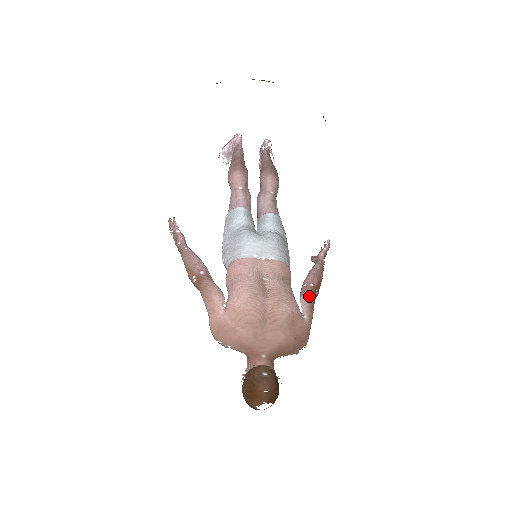
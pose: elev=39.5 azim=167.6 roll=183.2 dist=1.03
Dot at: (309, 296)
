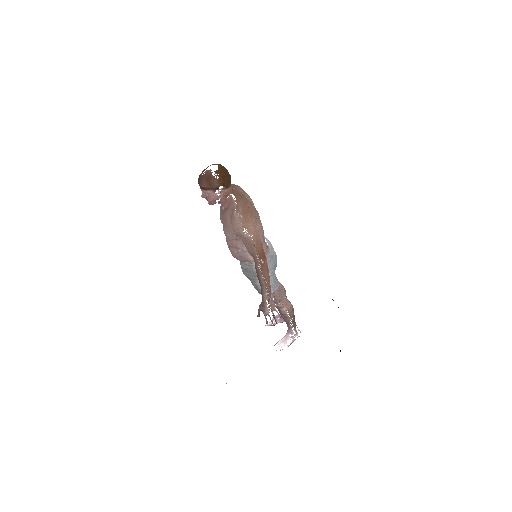
Dot at: occluded
